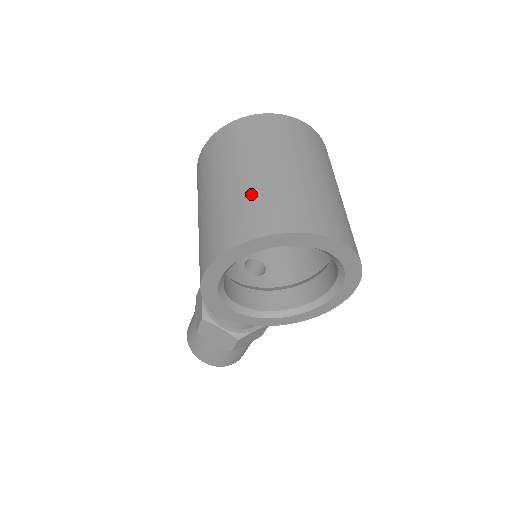
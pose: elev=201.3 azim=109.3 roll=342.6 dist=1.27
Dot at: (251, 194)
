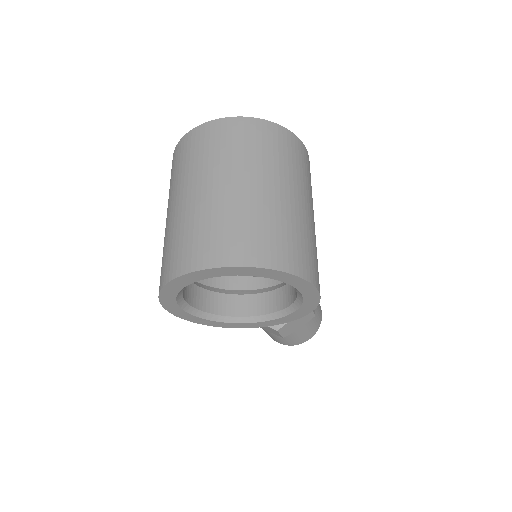
Dot at: (171, 233)
